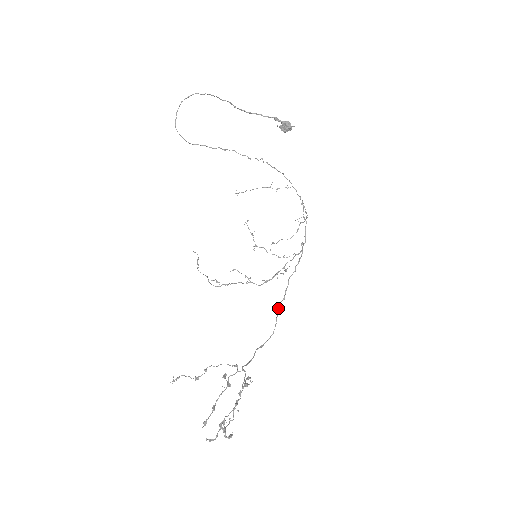
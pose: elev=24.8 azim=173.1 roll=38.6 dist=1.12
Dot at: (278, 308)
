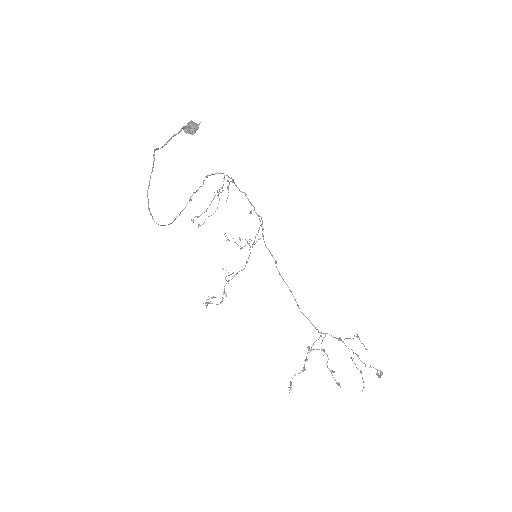
Dot at: occluded
